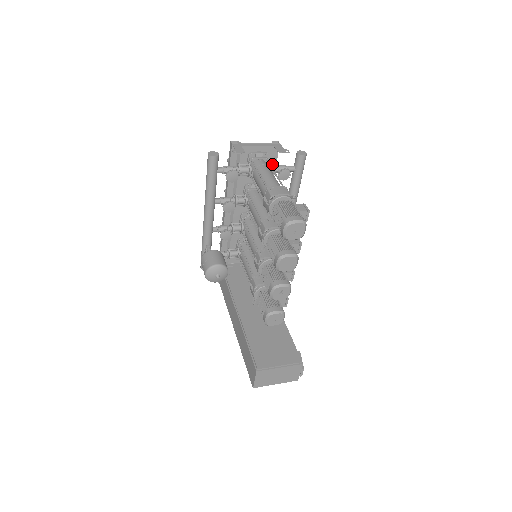
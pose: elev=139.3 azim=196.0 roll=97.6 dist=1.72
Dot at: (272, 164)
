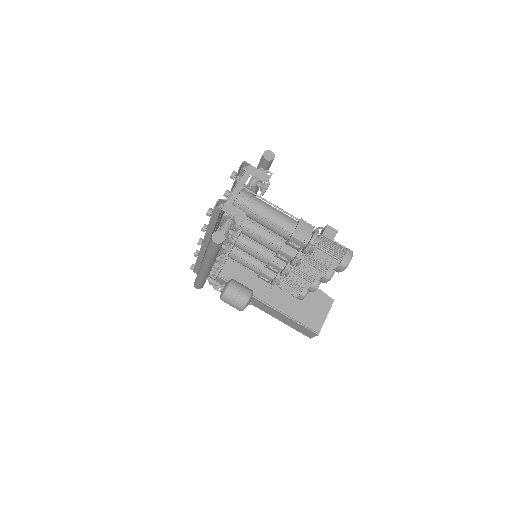
Dot at: (250, 187)
